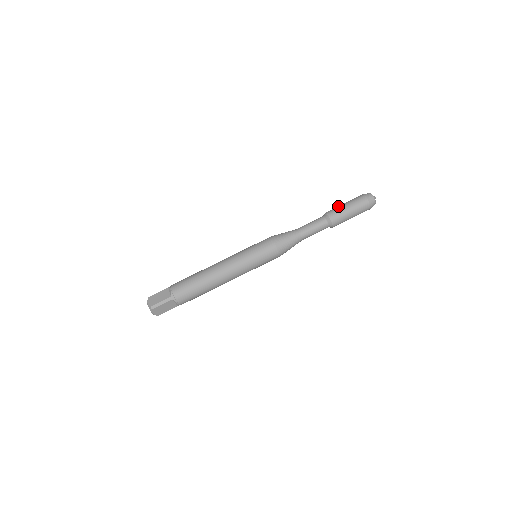
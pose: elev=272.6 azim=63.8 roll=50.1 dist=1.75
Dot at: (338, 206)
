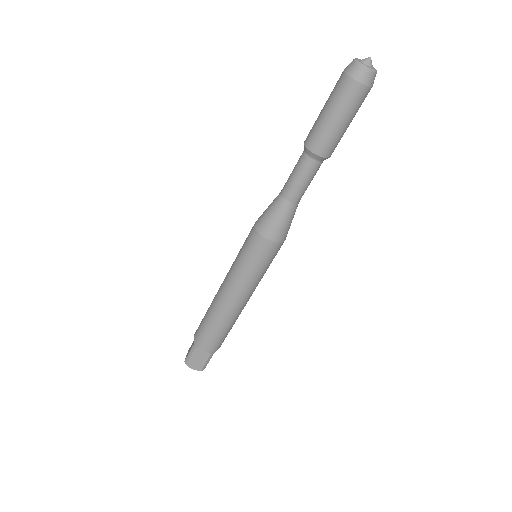
Dot at: occluded
